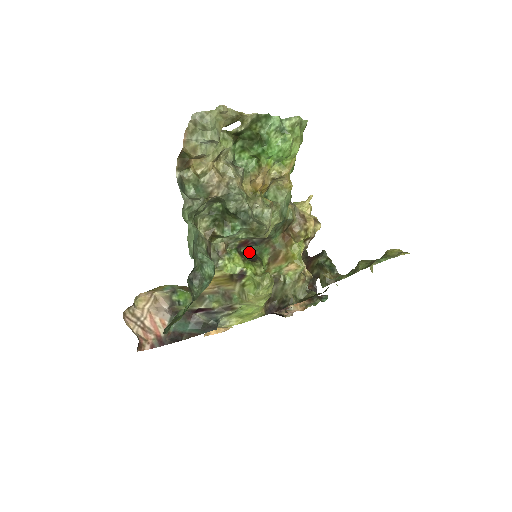
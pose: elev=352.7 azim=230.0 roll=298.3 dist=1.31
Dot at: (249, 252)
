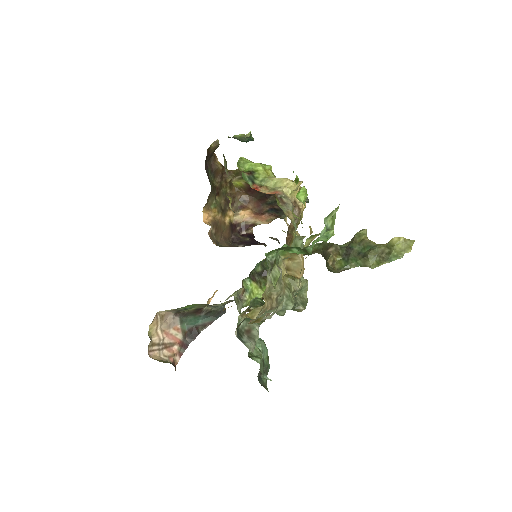
Dot at: (257, 268)
